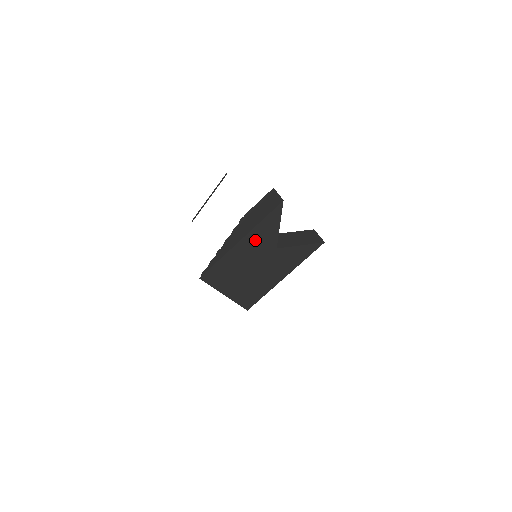
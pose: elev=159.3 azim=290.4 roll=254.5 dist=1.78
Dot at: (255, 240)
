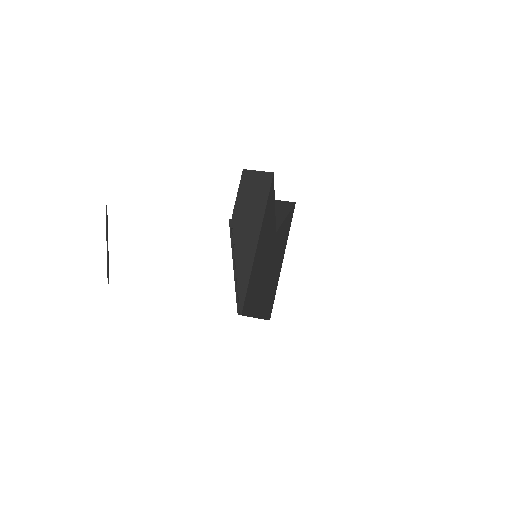
Dot at: (265, 234)
